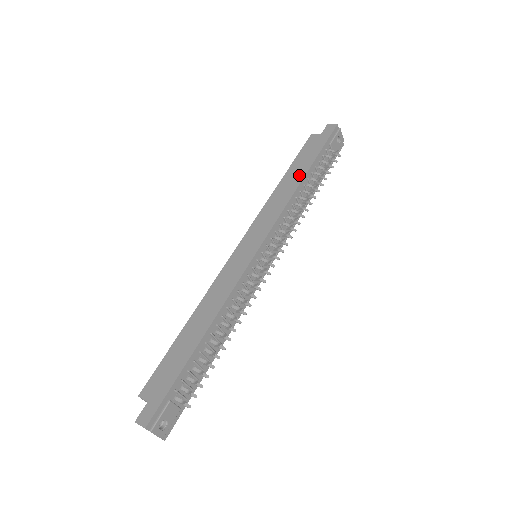
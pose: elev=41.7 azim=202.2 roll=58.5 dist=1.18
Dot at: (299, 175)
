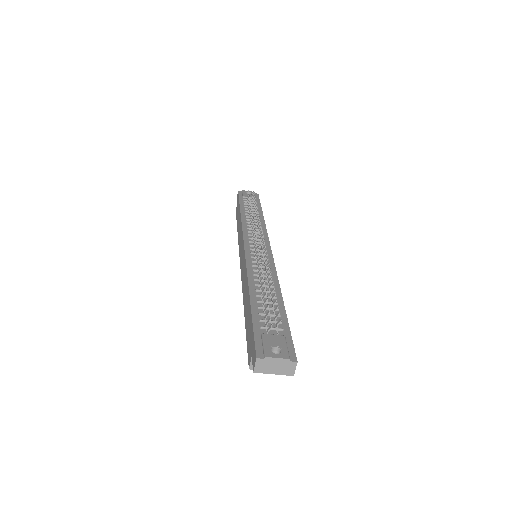
Dot at: (239, 217)
